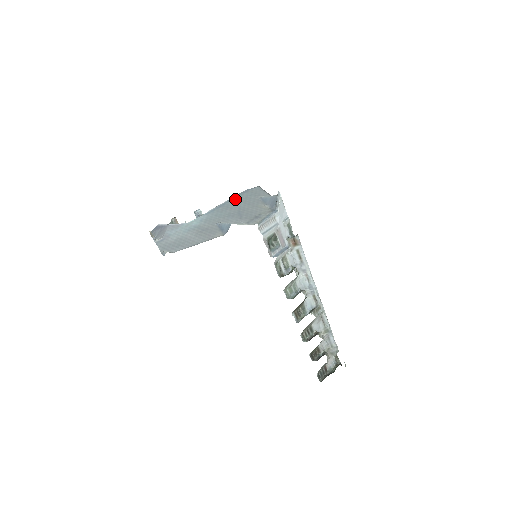
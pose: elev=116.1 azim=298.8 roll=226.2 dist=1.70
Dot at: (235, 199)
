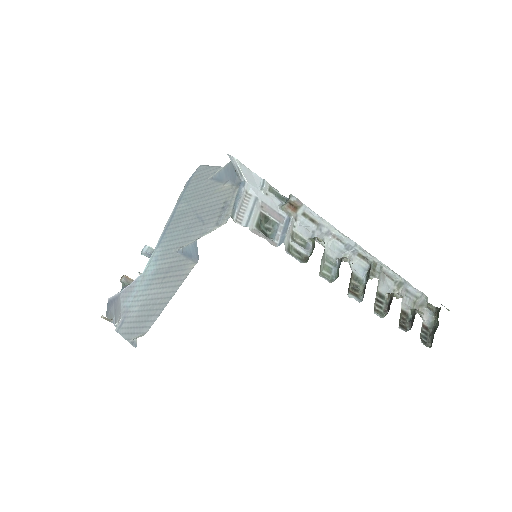
Dot at: (181, 202)
